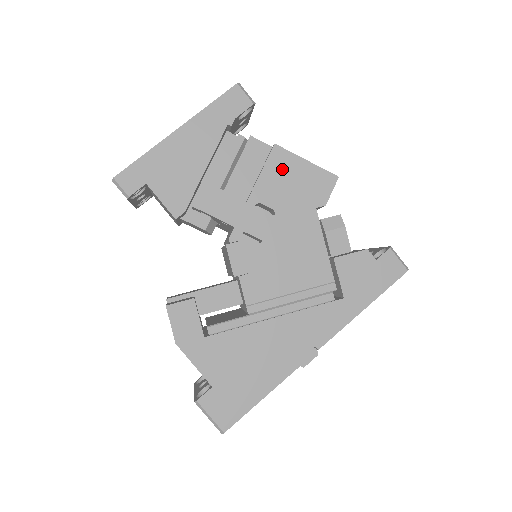
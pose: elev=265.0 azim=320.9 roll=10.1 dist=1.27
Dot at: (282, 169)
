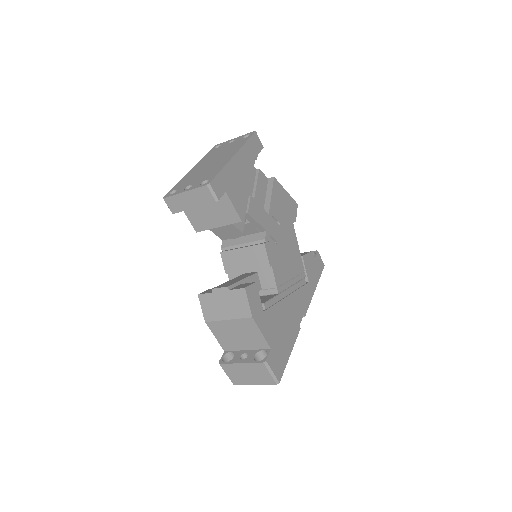
Dot at: (279, 194)
